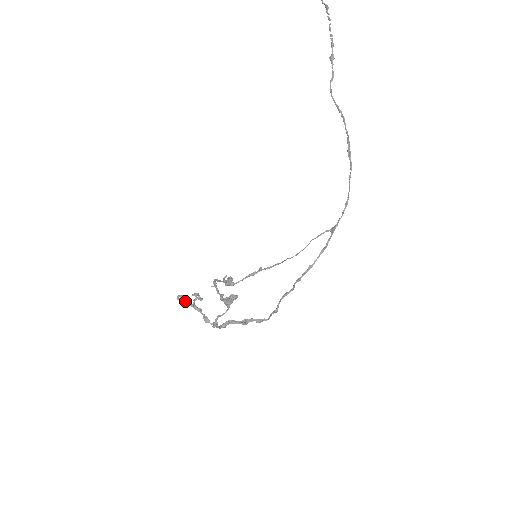
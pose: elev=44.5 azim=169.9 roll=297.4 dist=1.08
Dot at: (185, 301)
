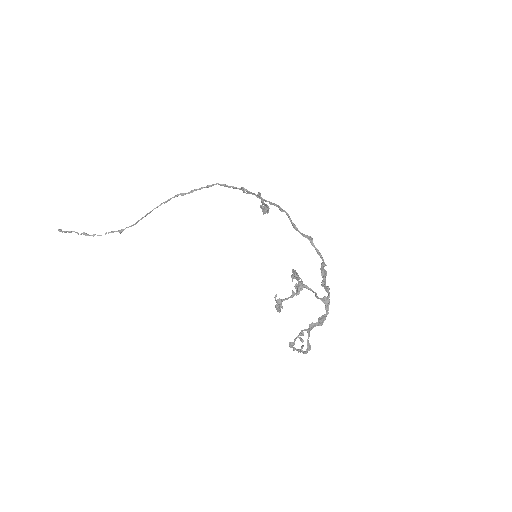
Dot at: (297, 337)
